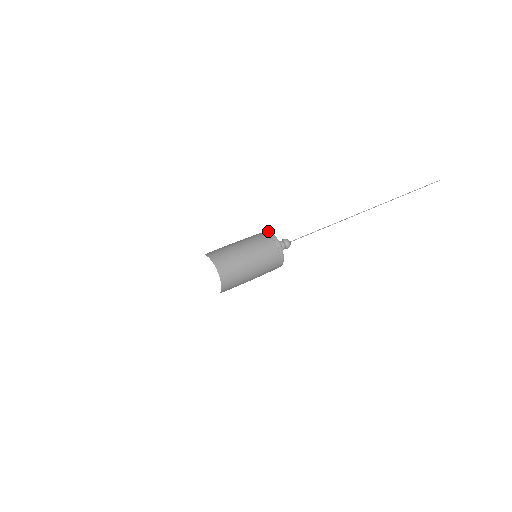
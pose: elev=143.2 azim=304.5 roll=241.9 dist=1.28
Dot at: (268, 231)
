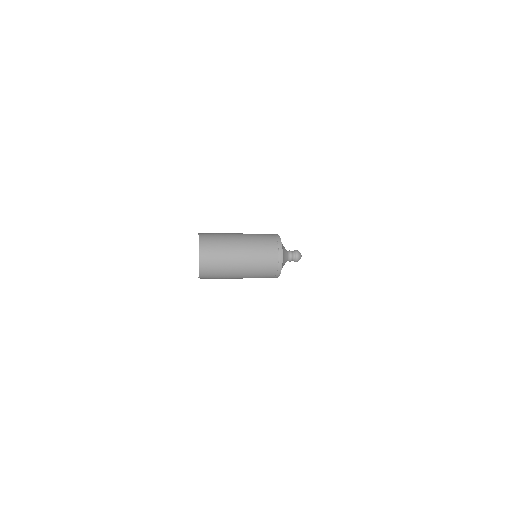
Dot at: occluded
